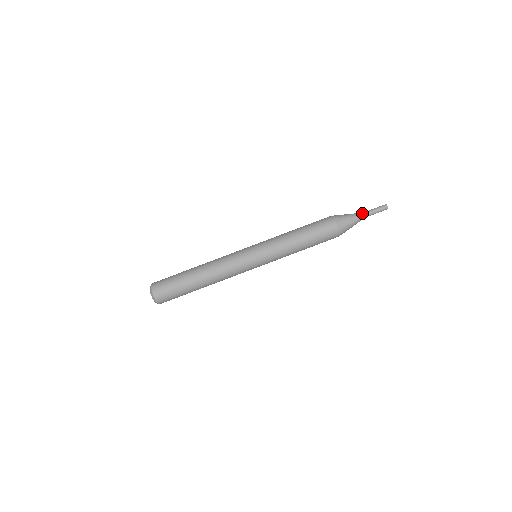
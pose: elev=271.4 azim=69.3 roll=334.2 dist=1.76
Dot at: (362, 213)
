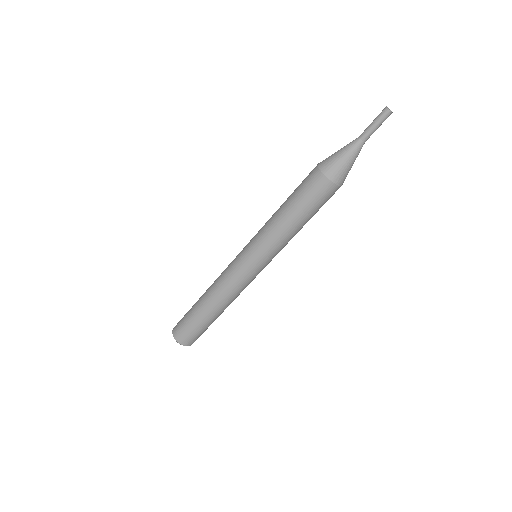
Dot at: (361, 143)
